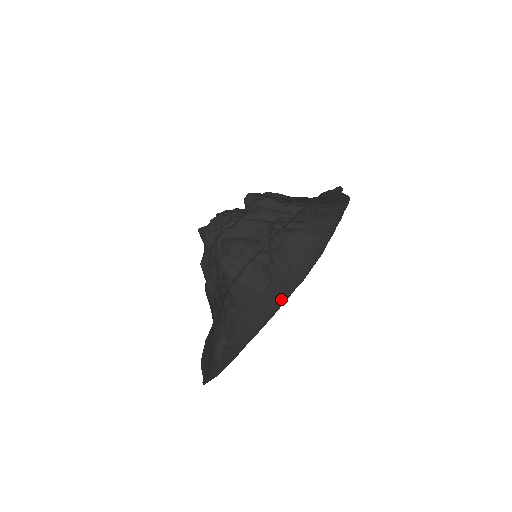
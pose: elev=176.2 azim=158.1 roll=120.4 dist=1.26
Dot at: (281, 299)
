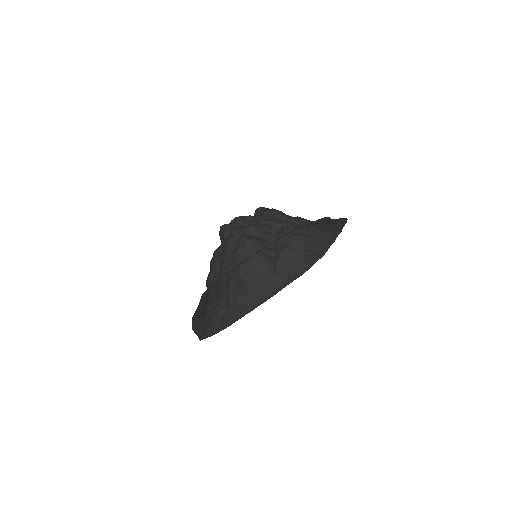
Dot at: (280, 286)
